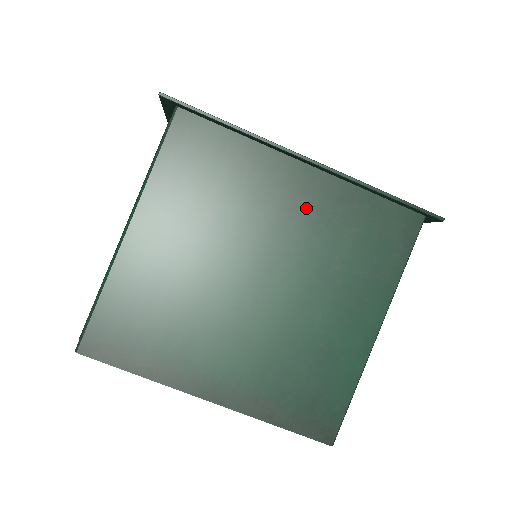
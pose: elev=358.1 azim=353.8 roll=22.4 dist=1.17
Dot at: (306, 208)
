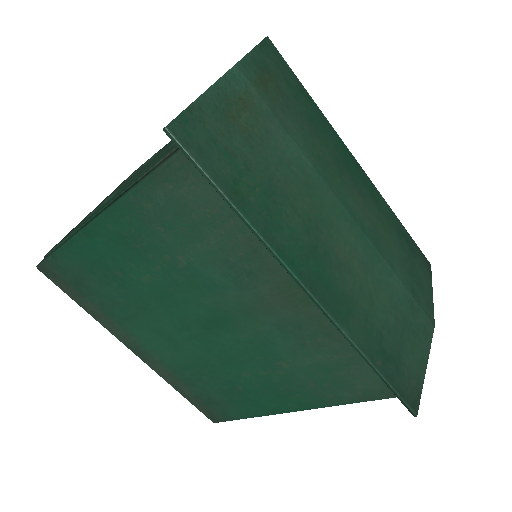
Dot at: (285, 316)
